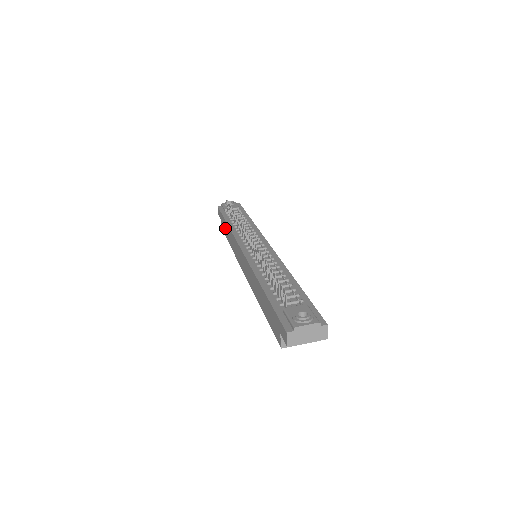
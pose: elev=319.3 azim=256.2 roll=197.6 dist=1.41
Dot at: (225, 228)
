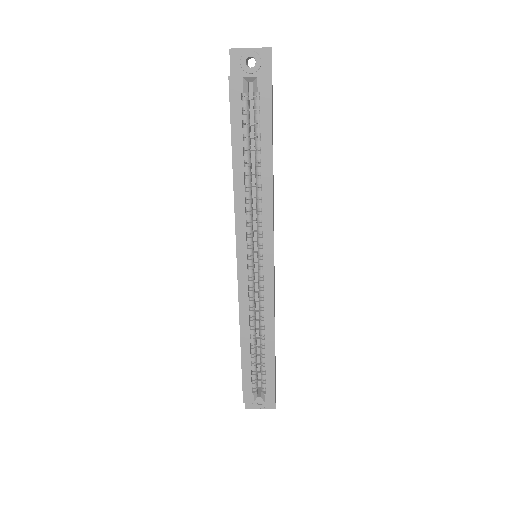
Dot at: occluded
